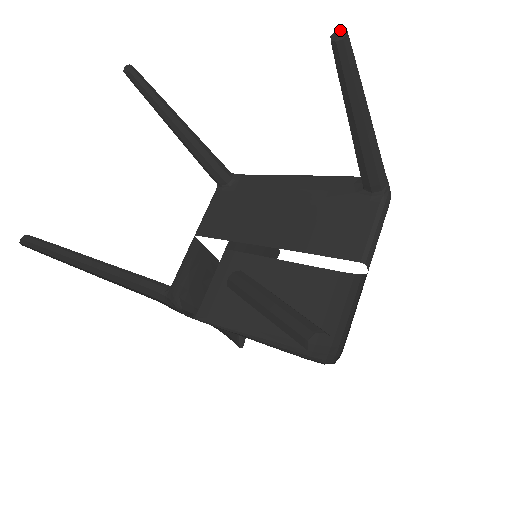
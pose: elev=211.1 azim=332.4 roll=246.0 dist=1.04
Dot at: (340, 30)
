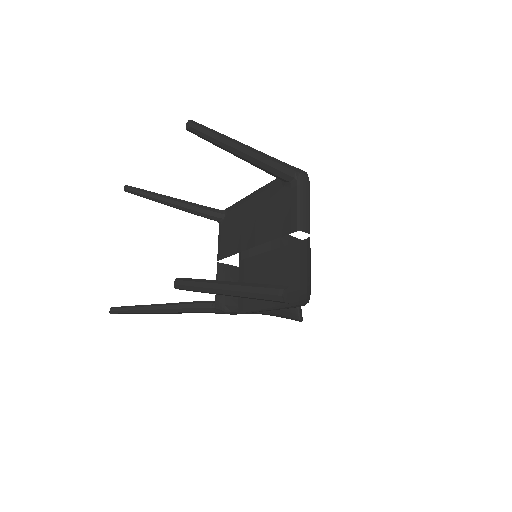
Dot at: (188, 122)
